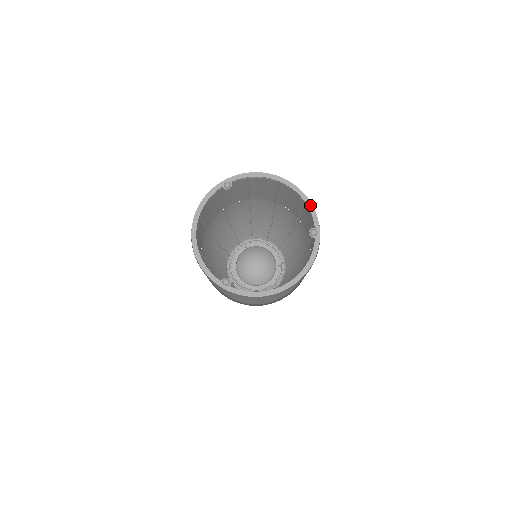
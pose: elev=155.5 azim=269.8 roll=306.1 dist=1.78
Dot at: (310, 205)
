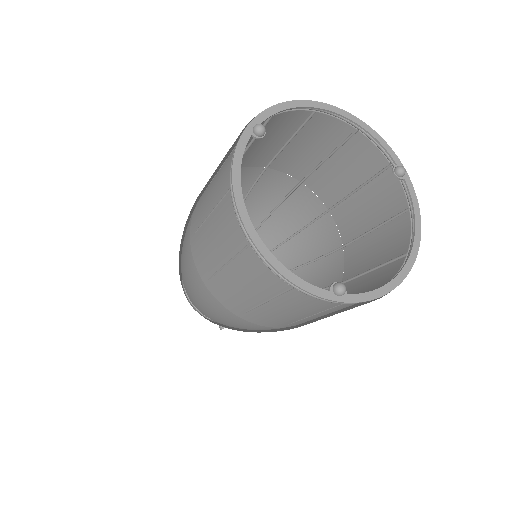
Dot at: (376, 134)
